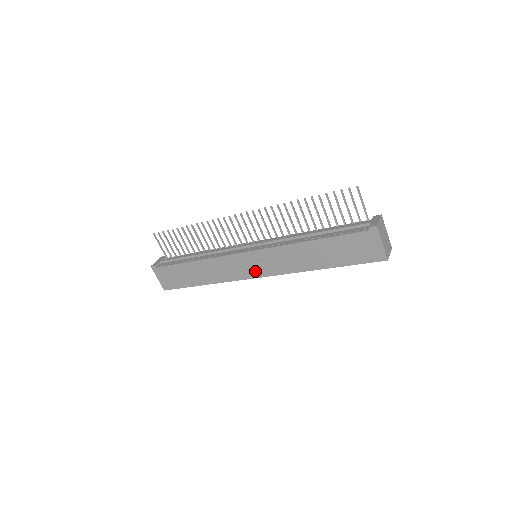
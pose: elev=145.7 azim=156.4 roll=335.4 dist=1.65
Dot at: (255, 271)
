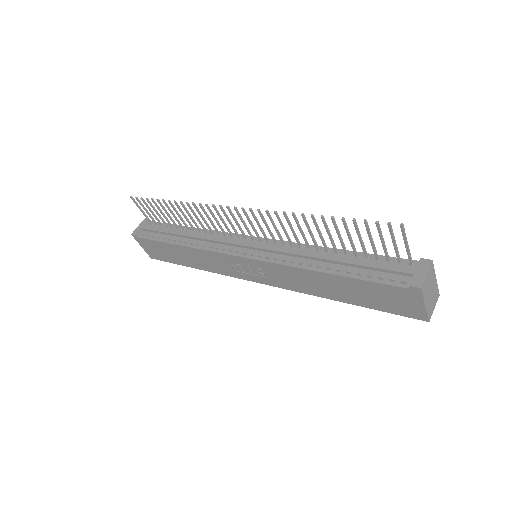
Dot at: (253, 276)
